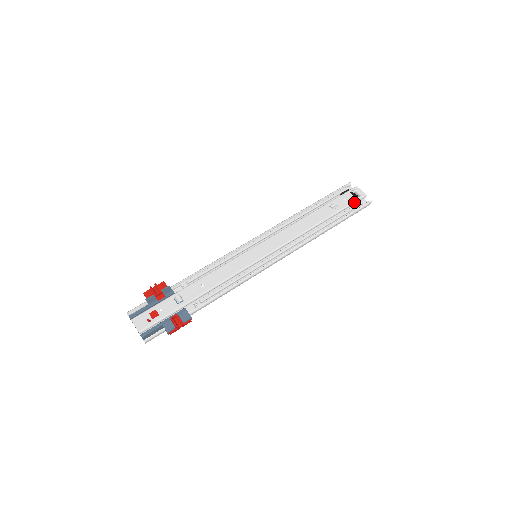
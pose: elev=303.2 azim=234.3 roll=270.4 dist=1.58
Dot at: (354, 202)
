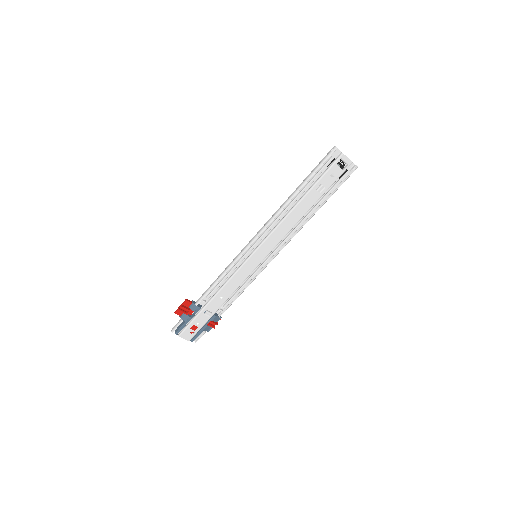
Dot at: (340, 175)
